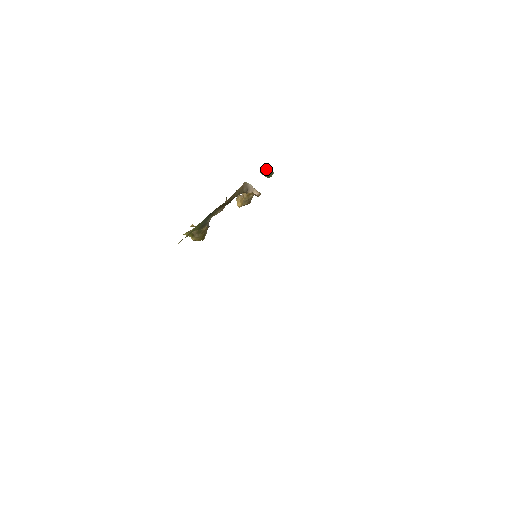
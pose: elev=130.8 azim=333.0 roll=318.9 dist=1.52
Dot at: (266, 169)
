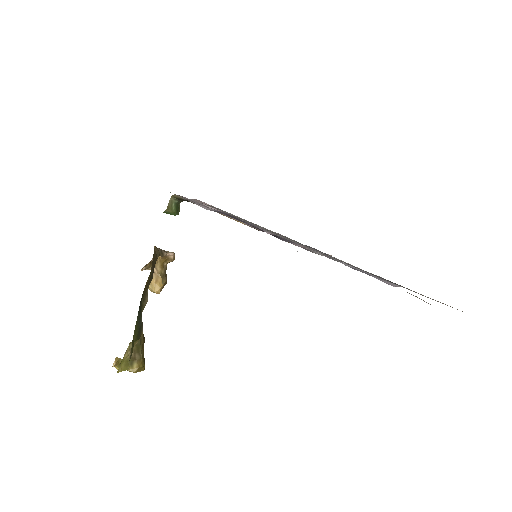
Dot at: (171, 202)
